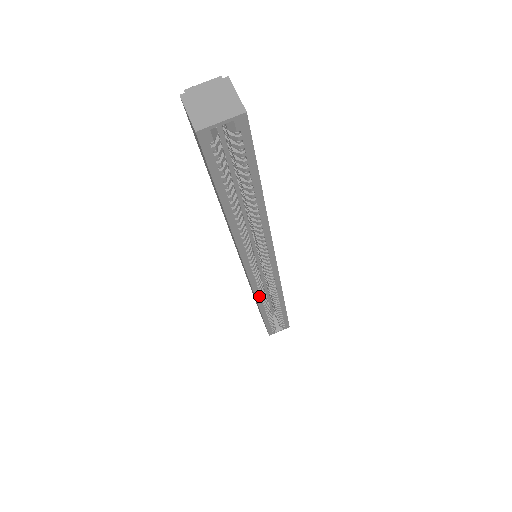
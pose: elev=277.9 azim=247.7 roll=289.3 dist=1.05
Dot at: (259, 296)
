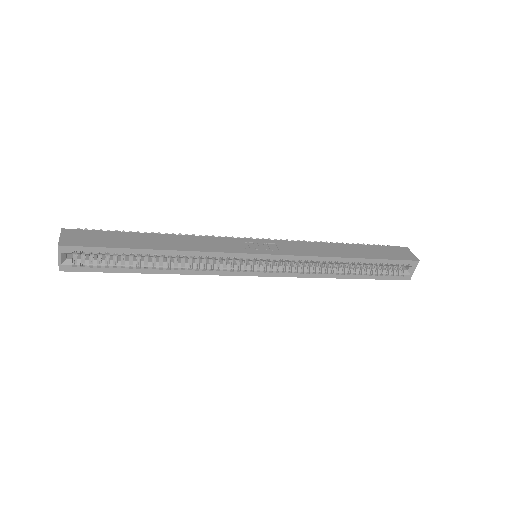
Dot at: (304, 274)
